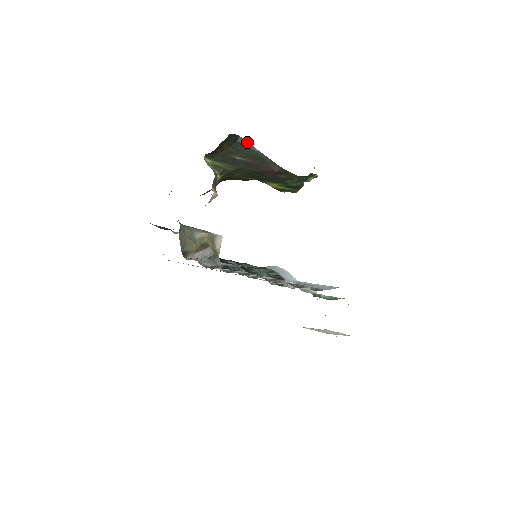
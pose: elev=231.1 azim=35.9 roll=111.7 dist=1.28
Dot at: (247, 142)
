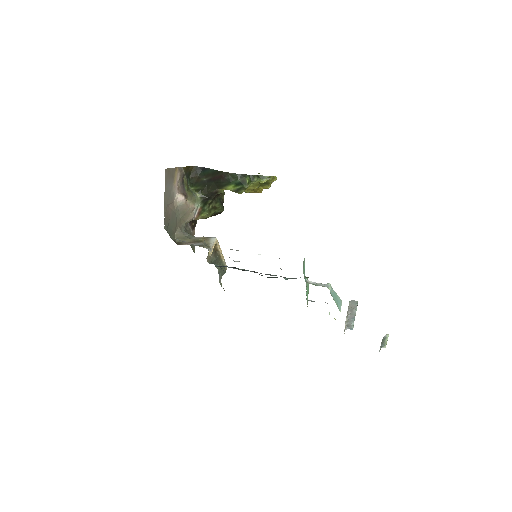
Dot at: (207, 168)
